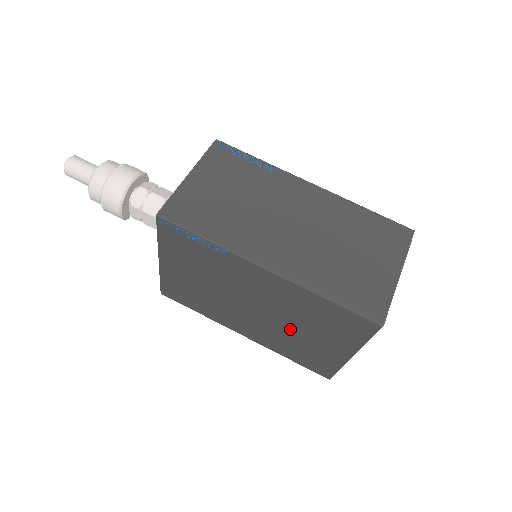
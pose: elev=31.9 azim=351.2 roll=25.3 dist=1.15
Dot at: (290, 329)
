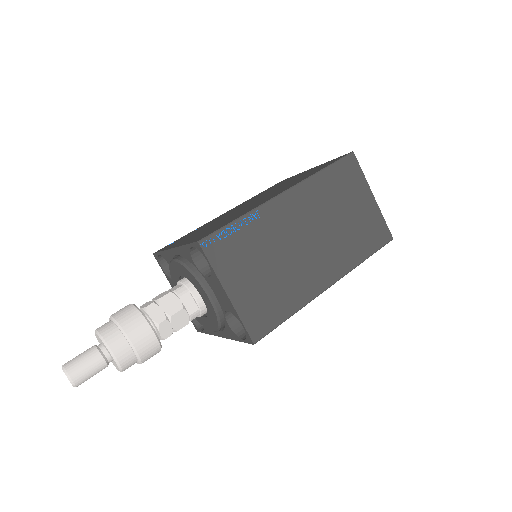
Dot at: occluded
